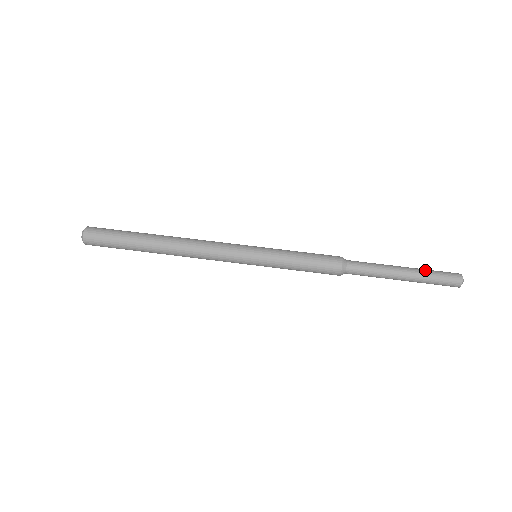
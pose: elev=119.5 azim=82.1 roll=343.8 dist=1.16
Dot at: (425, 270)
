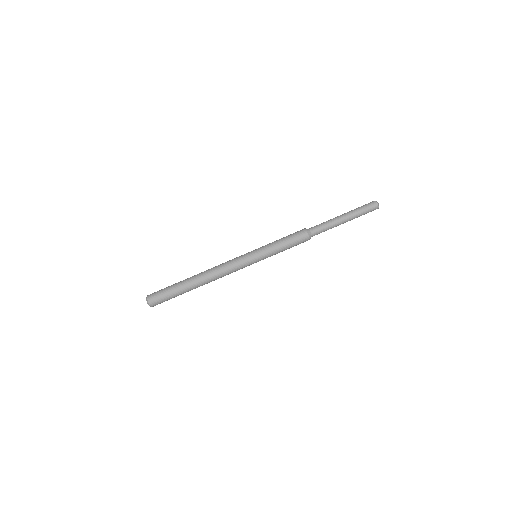
Dot at: (357, 214)
